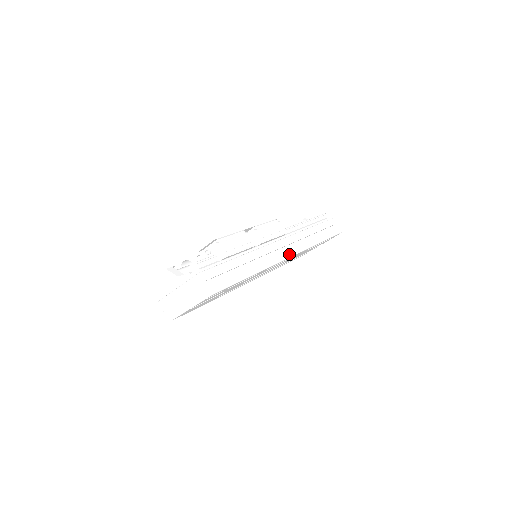
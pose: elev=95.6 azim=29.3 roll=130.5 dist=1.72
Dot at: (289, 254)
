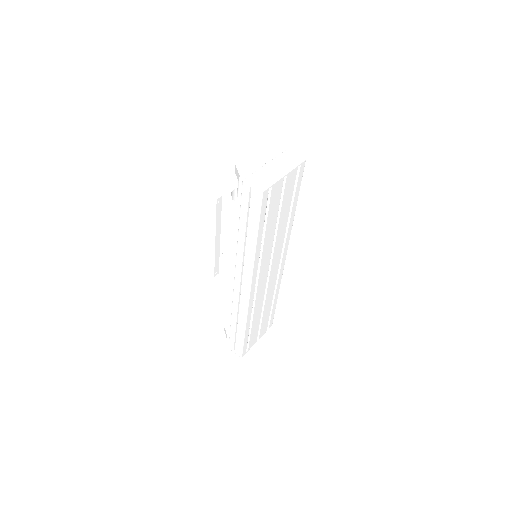
Dot at: occluded
